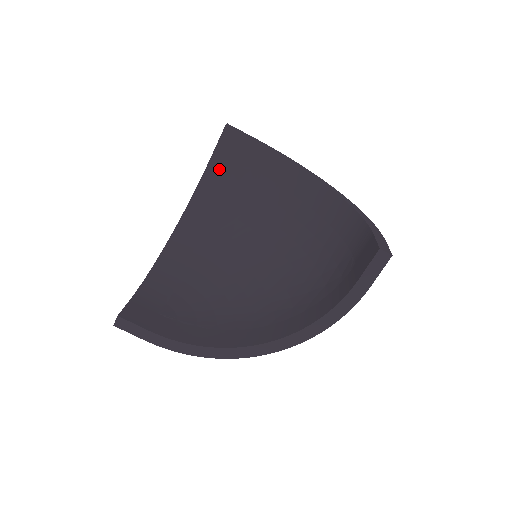
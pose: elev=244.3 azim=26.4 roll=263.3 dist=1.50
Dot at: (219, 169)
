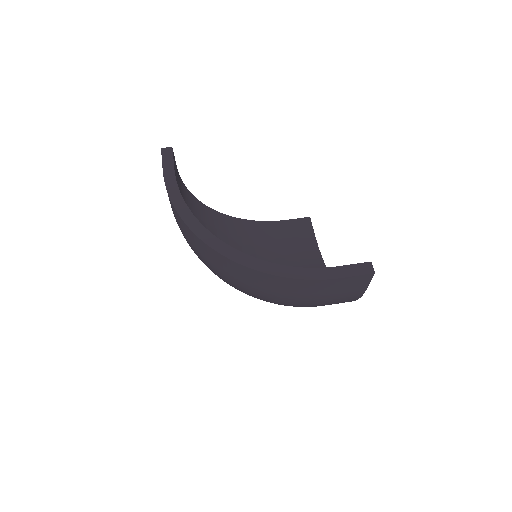
Dot at: (279, 229)
